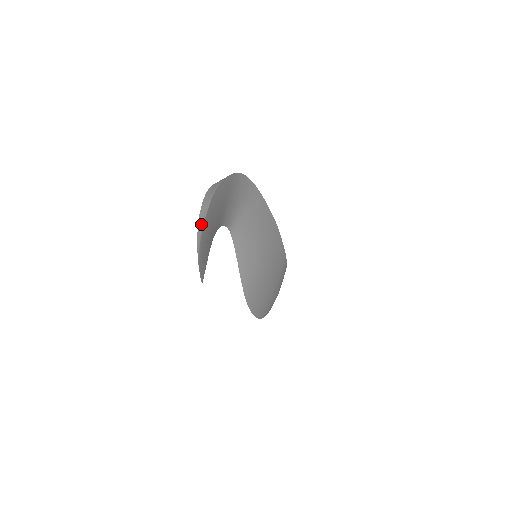
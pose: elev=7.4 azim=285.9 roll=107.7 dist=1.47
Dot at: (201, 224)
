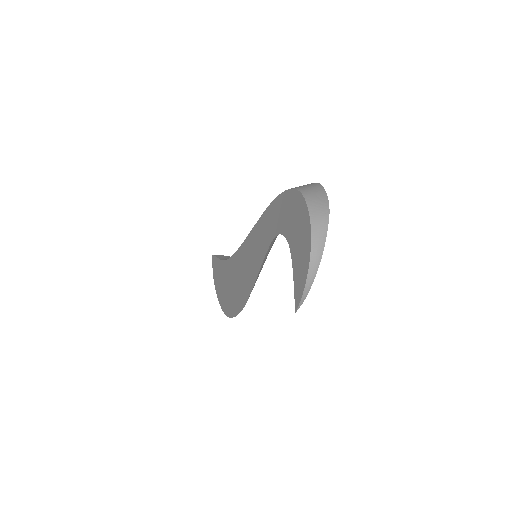
Dot at: (318, 249)
